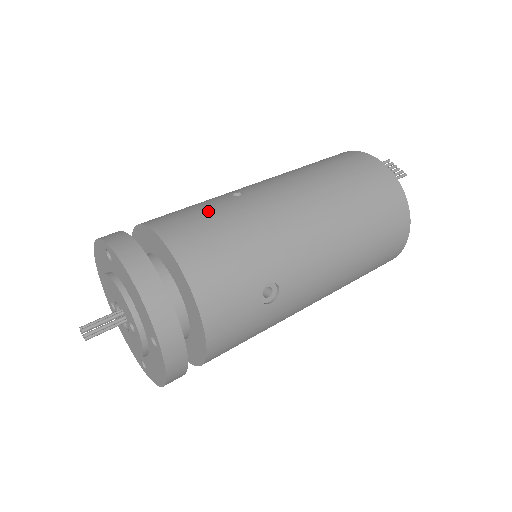
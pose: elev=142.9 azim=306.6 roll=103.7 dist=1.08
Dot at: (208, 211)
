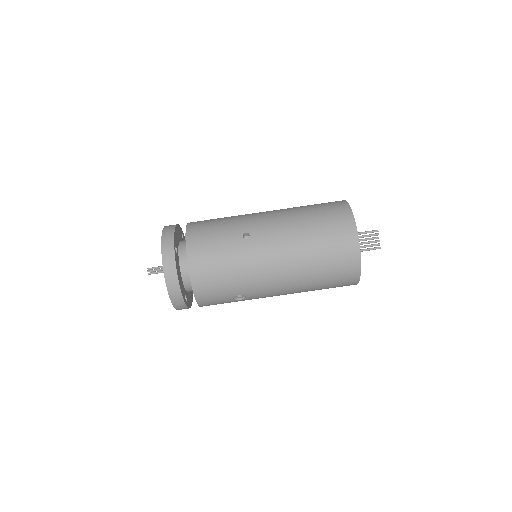
Dot at: (221, 247)
